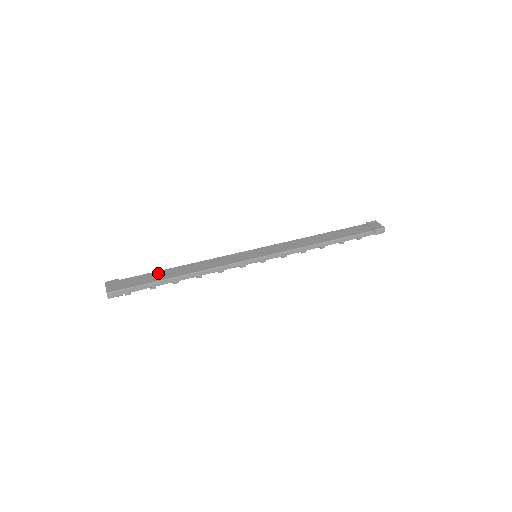
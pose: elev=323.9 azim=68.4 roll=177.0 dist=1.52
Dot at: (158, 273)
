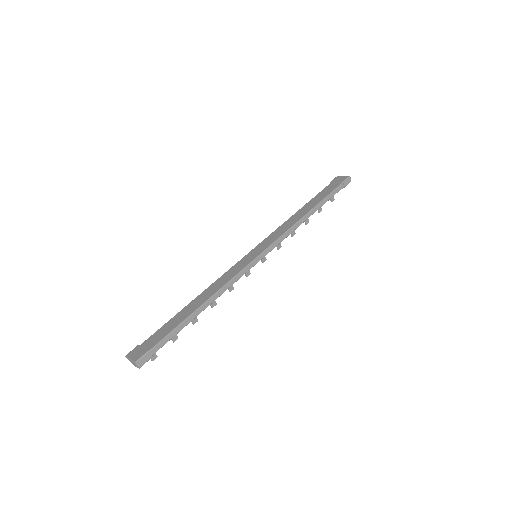
Dot at: (174, 318)
